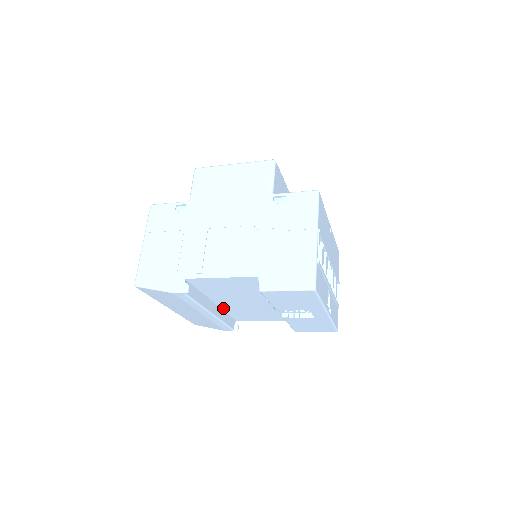
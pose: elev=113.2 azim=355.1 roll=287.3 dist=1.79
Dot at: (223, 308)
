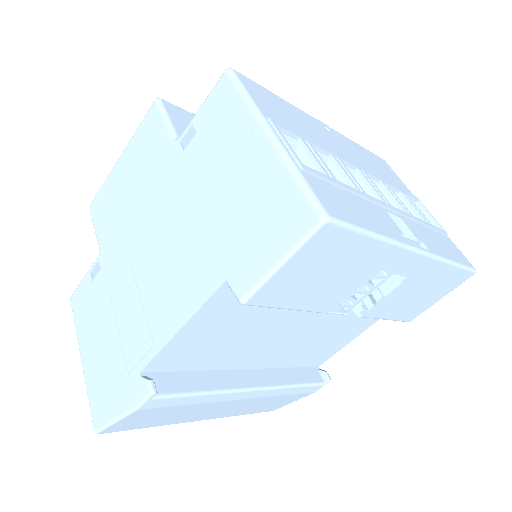
Dot at: (273, 366)
